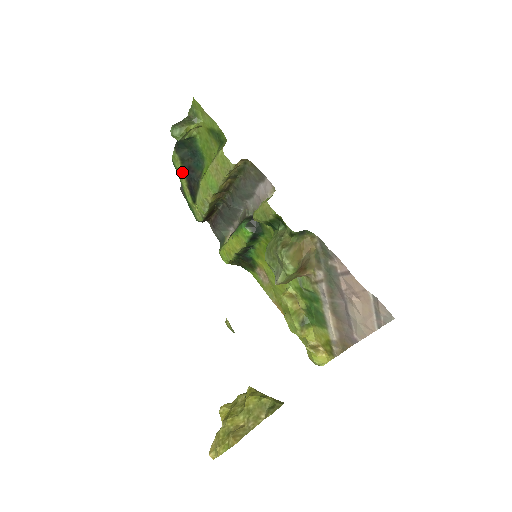
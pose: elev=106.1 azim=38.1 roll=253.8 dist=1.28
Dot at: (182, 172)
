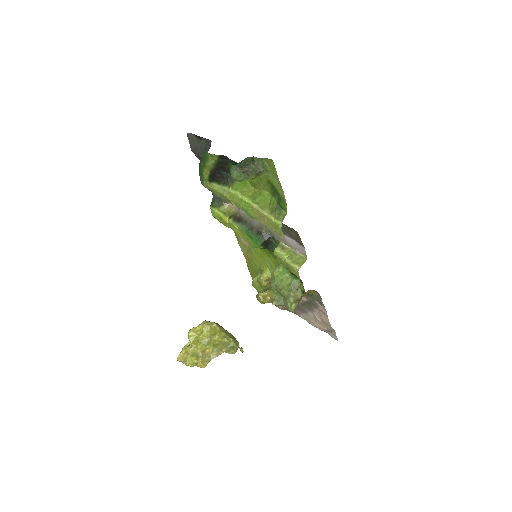
Dot at: (213, 165)
